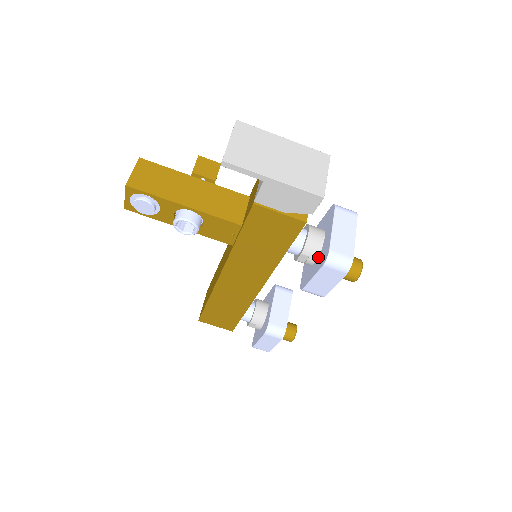
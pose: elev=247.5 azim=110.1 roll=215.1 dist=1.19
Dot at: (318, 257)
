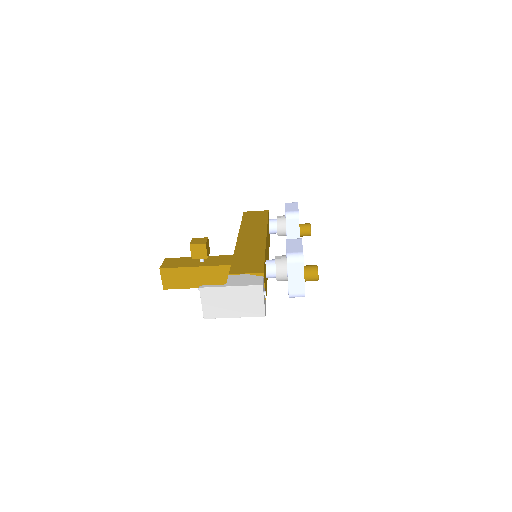
Dot at: occluded
